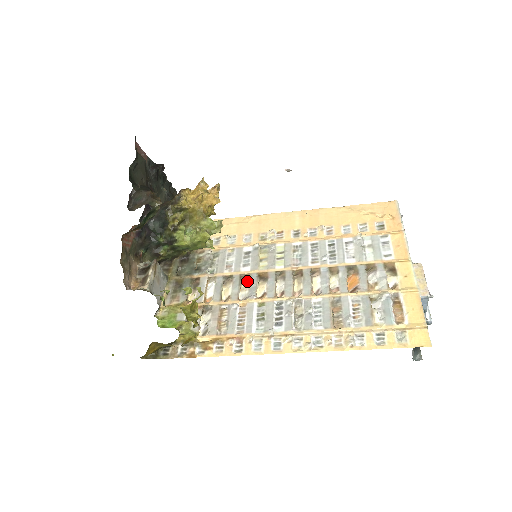
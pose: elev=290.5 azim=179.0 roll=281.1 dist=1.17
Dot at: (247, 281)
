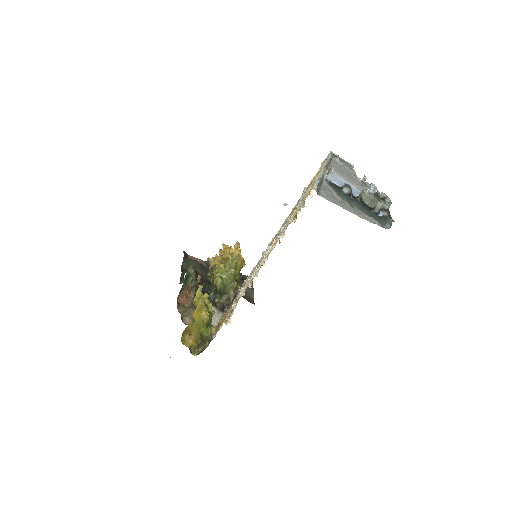
Dot at: occluded
